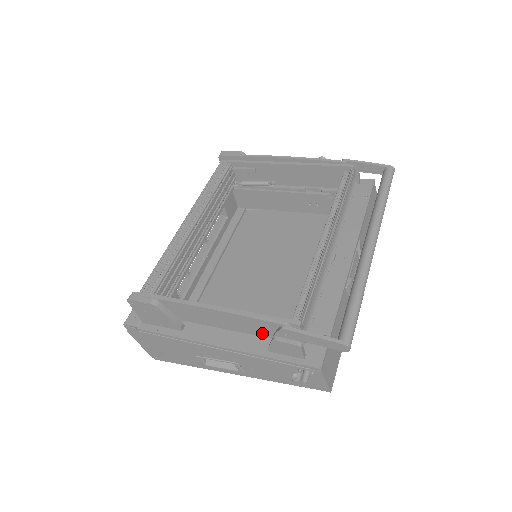
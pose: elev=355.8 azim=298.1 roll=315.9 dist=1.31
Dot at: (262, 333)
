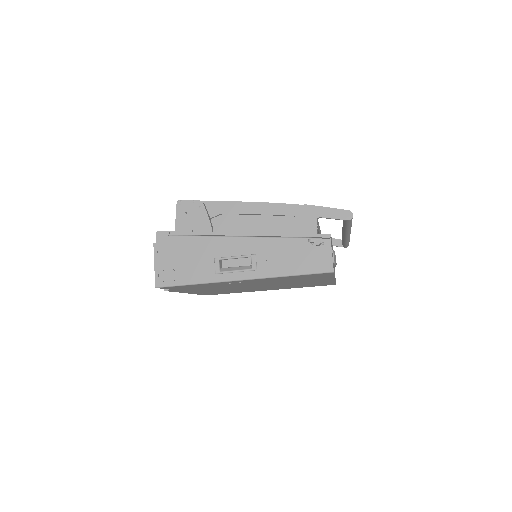
Dot at: (282, 229)
